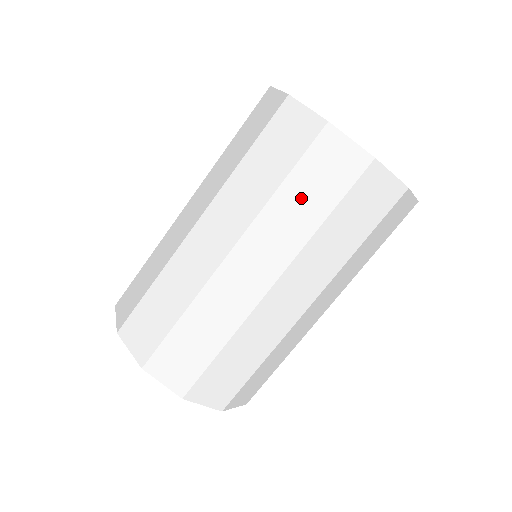
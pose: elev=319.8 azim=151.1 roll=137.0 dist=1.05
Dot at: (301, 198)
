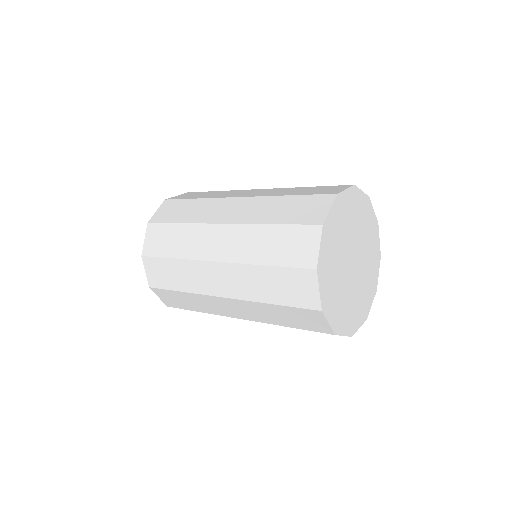
Dot at: (281, 315)
